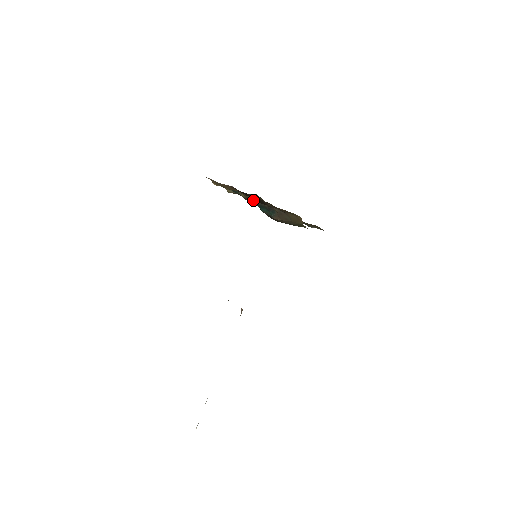
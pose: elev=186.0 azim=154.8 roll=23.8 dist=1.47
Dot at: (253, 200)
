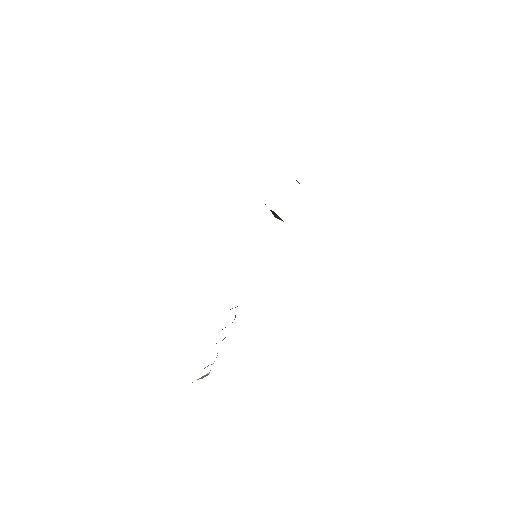
Dot at: occluded
